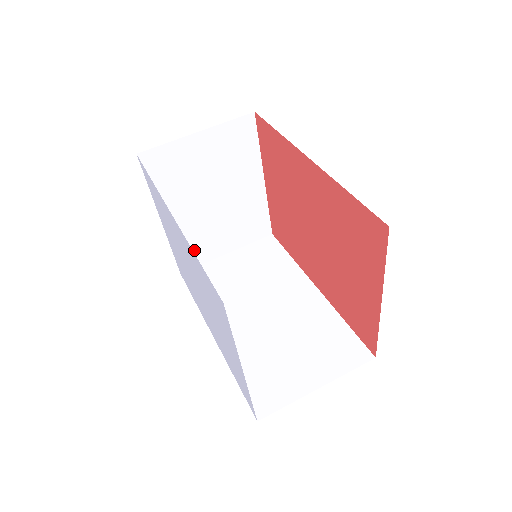
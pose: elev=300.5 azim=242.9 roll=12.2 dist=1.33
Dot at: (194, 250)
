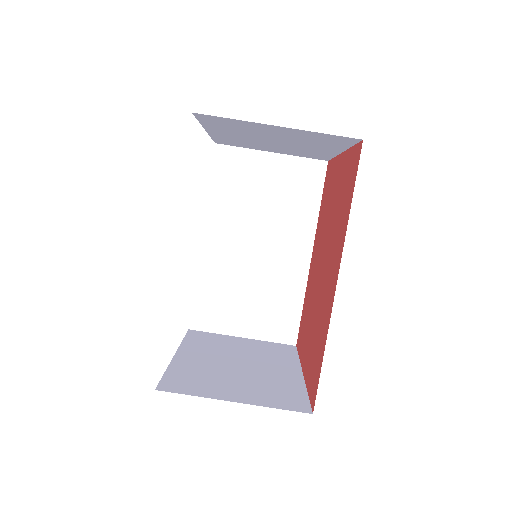
Dot at: (236, 143)
